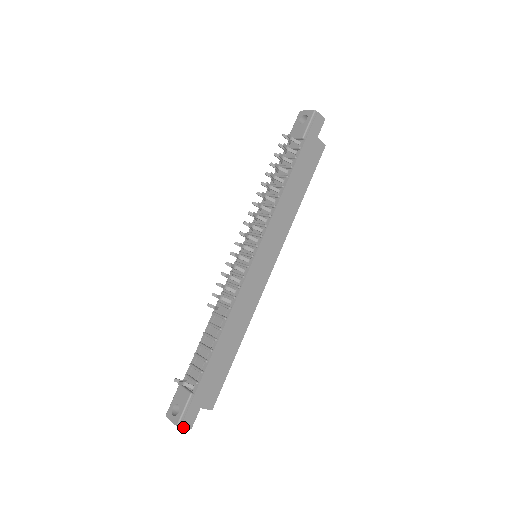
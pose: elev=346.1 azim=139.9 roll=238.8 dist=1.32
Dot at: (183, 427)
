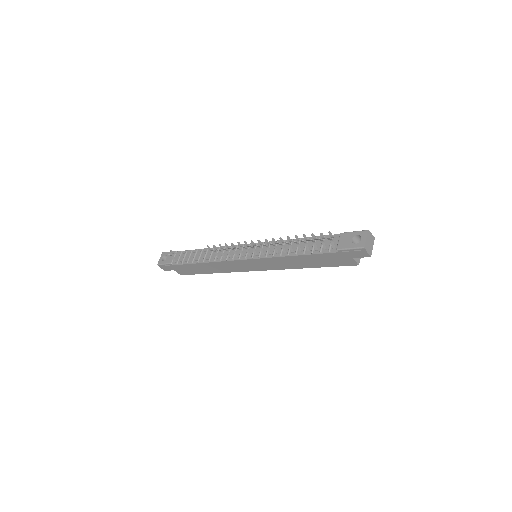
Dot at: (160, 267)
